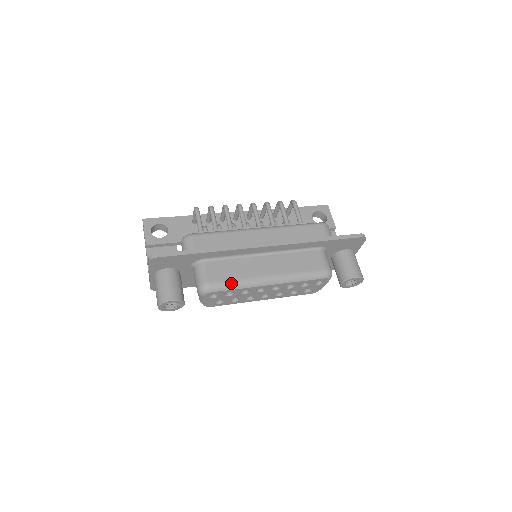
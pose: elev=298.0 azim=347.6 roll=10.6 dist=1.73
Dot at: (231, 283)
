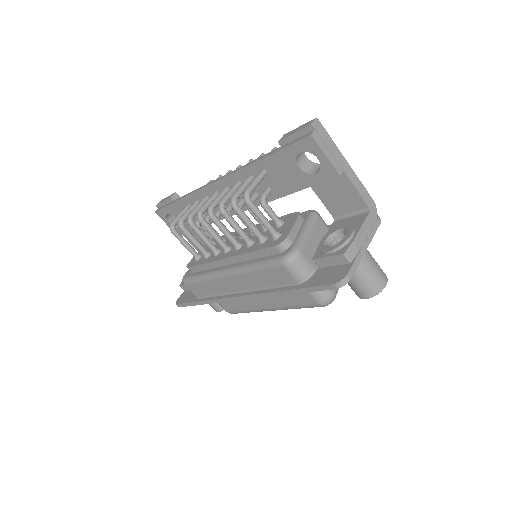
Dot at: (243, 312)
